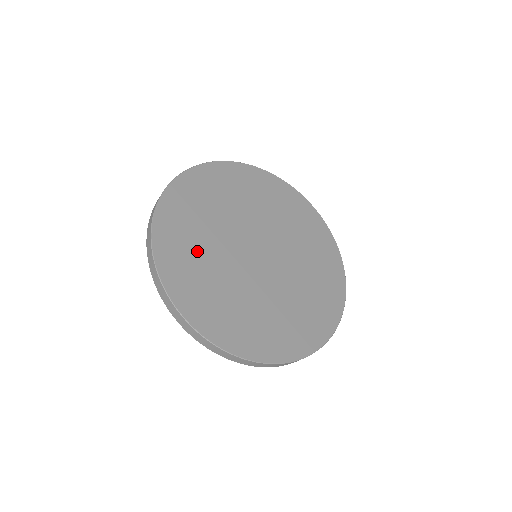
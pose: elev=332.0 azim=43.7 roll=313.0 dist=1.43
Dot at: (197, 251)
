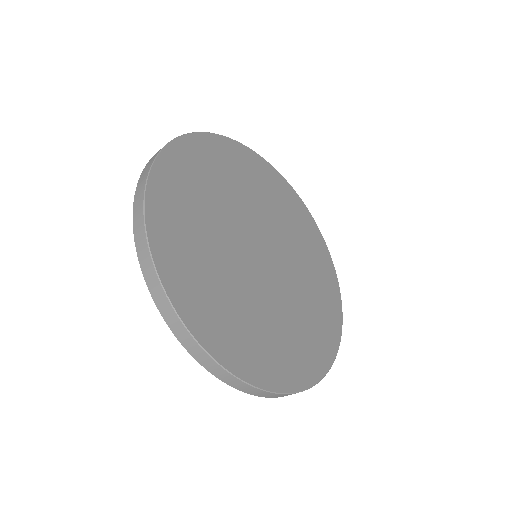
Dot at: (221, 294)
